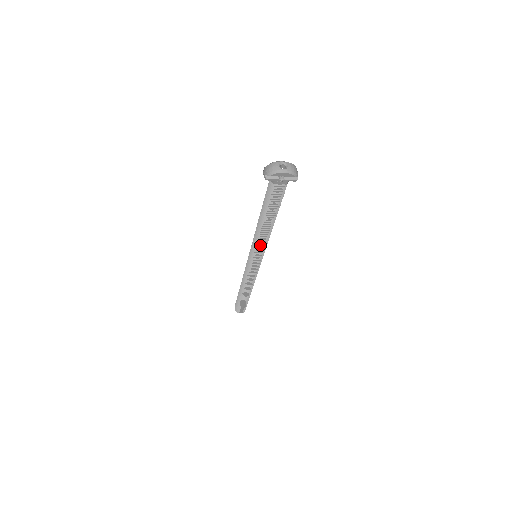
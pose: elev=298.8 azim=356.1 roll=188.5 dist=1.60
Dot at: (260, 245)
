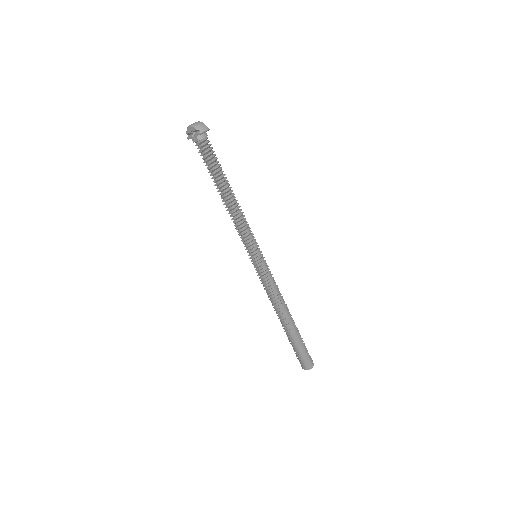
Dot at: (239, 231)
